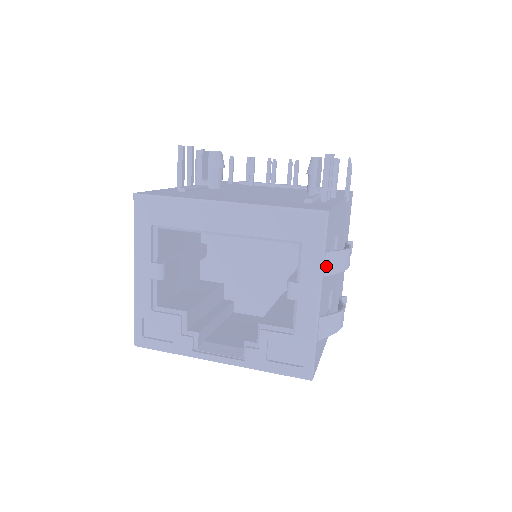
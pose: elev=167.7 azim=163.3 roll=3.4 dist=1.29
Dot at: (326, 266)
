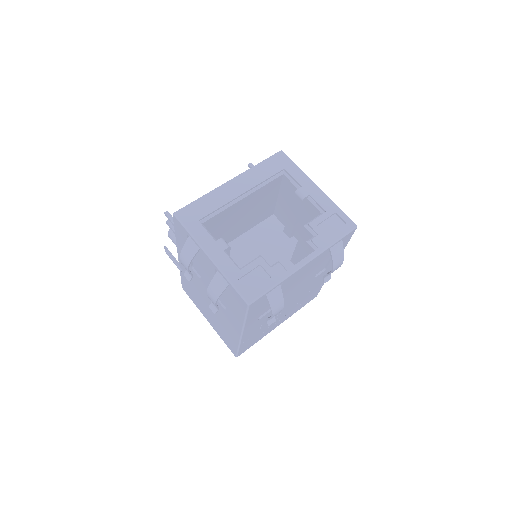
Dot at: occluded
